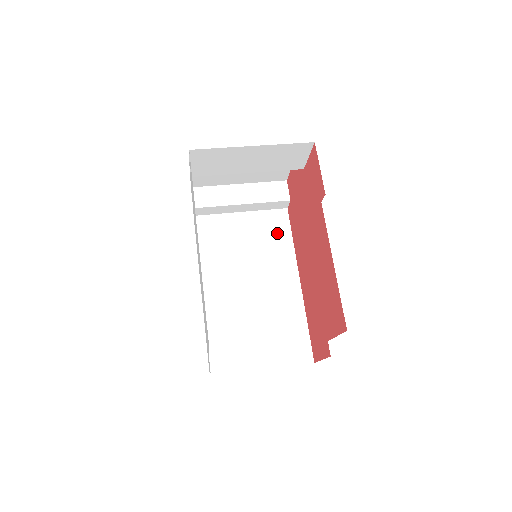
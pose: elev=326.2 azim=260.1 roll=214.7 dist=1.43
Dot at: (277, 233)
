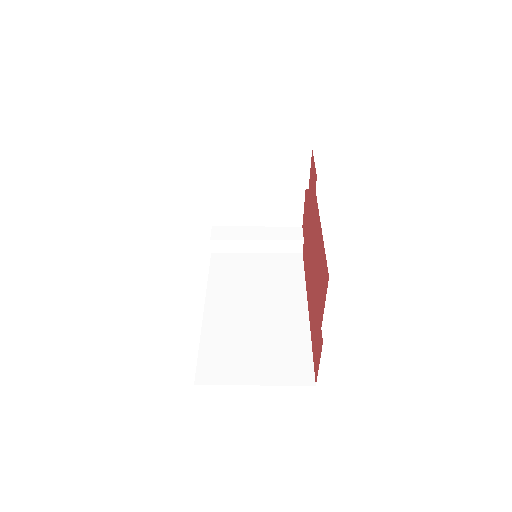
Dot at: (289, 270)
